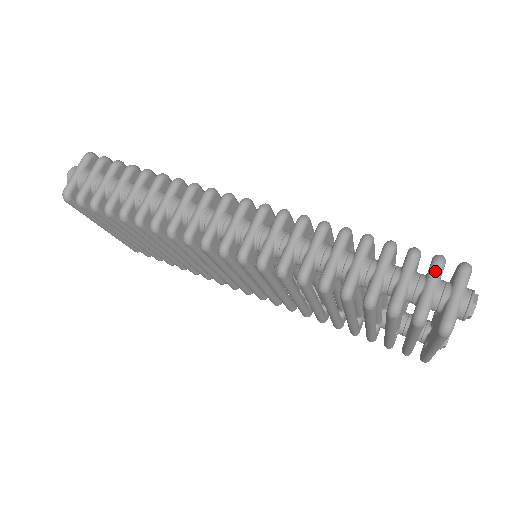
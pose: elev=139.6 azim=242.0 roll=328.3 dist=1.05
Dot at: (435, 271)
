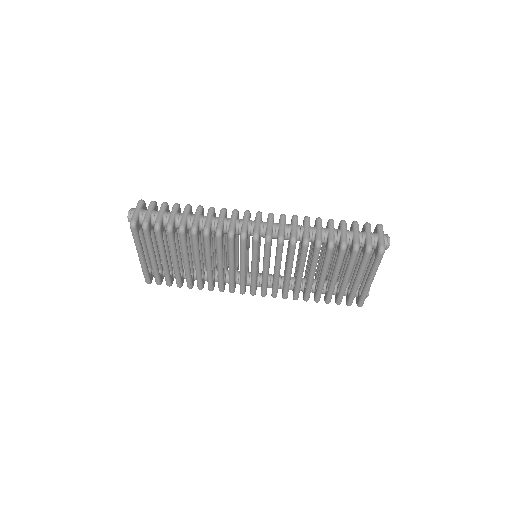
Dot at: (368, 228)
